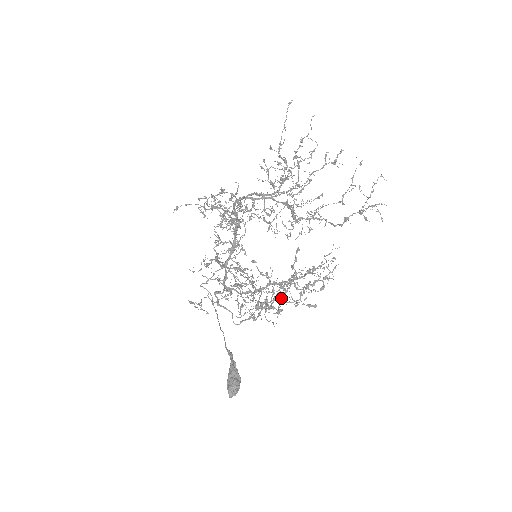
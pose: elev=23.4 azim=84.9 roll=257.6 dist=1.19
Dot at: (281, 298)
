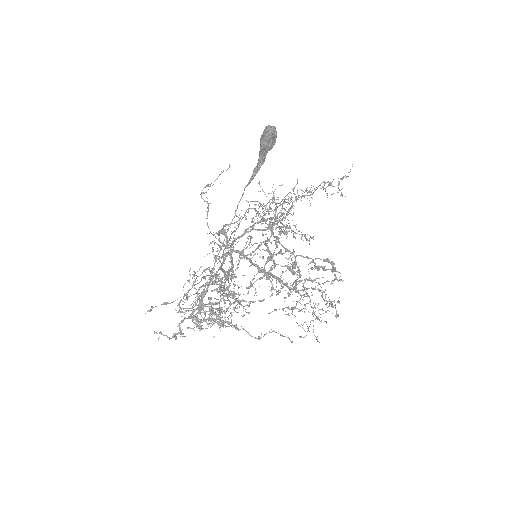
Dot at: occluded
